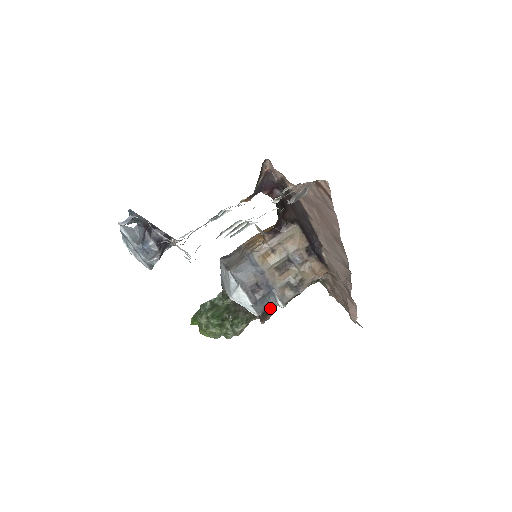
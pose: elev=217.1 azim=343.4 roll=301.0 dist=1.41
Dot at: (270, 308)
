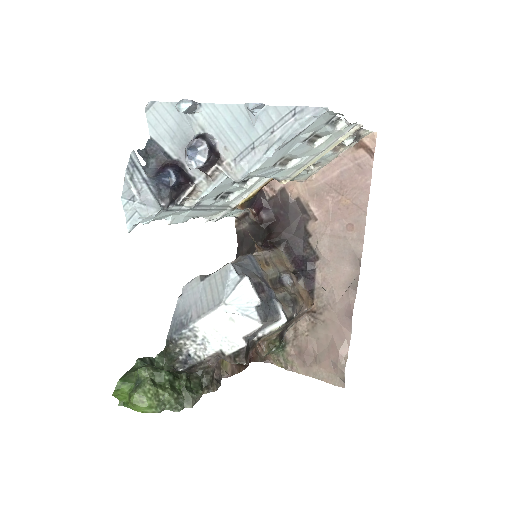
Dot at: (271, 321)
